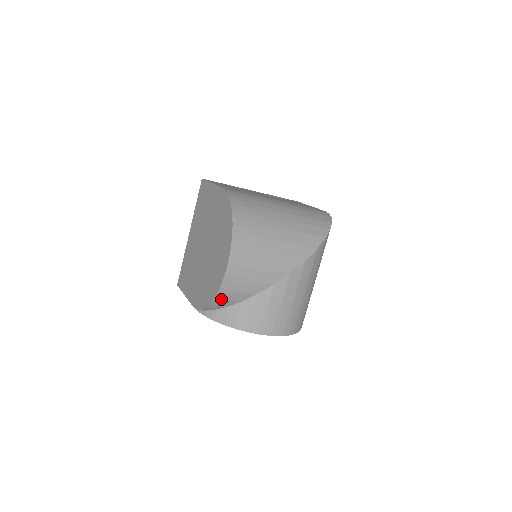
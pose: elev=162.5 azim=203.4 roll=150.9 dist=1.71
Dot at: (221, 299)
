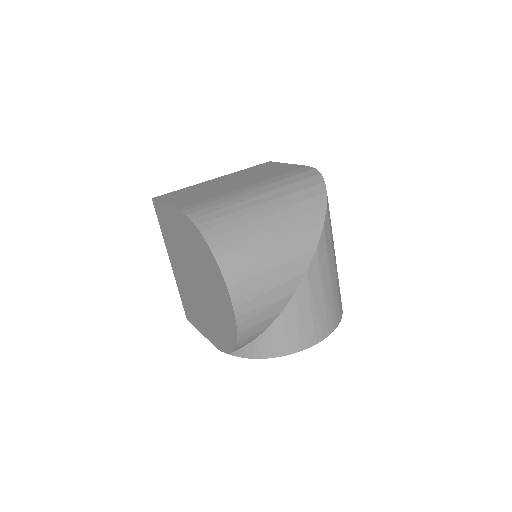
Dot at: (244, 340)
